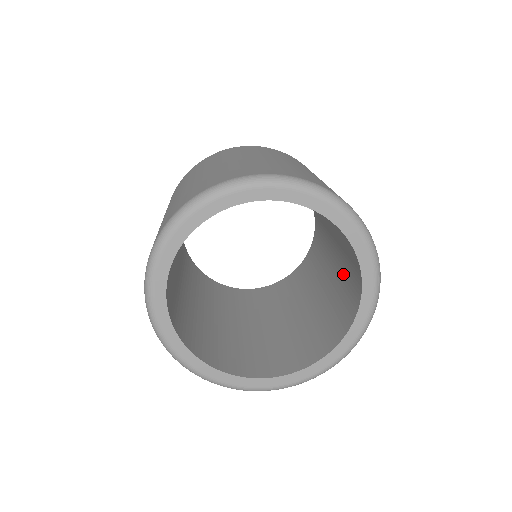
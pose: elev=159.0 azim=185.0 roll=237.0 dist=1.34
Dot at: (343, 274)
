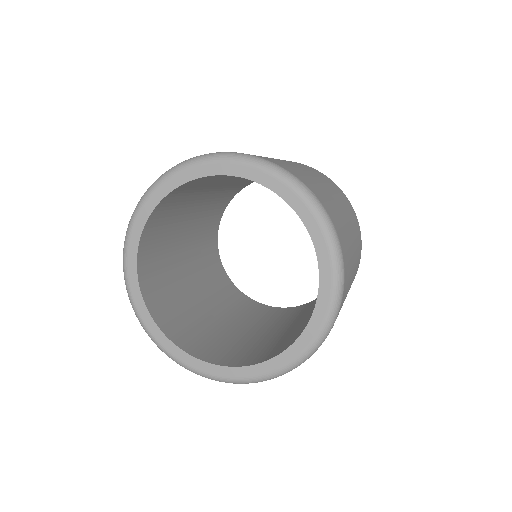
Dot at: occluded
